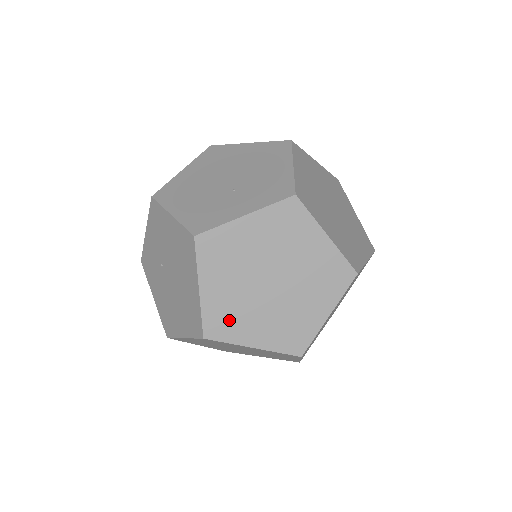
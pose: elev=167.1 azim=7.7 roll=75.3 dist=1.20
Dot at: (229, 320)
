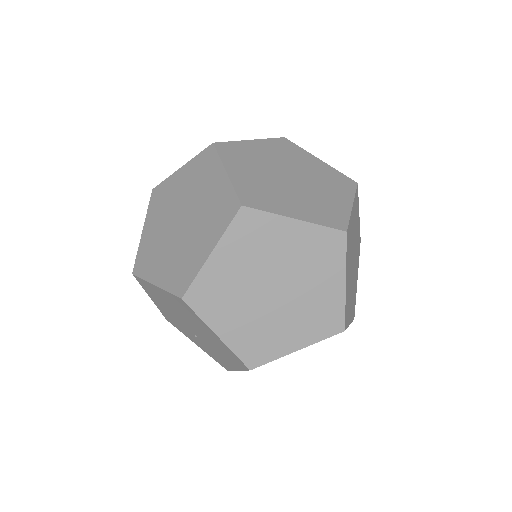
Dot at: (183, 268)
